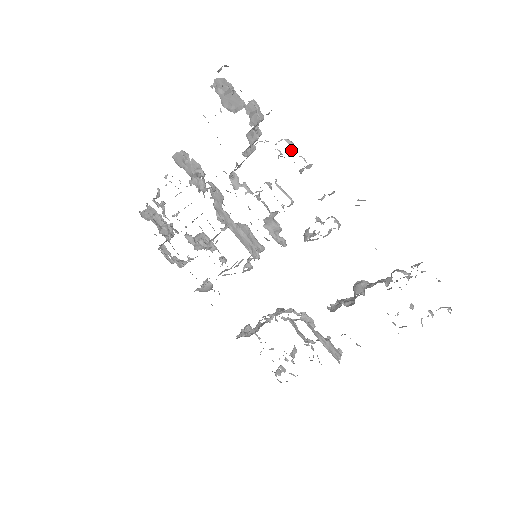
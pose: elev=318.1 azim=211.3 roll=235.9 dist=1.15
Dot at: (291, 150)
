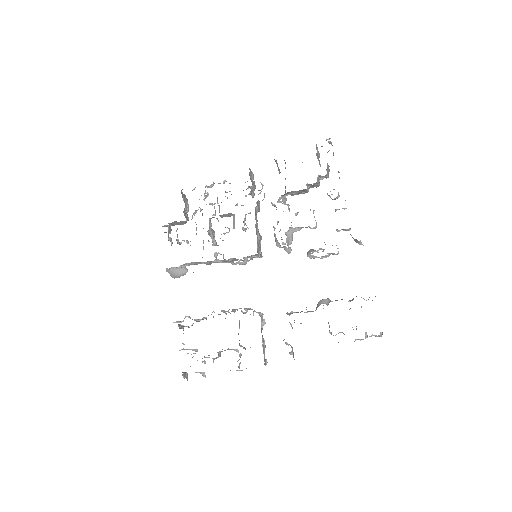
Dot at: (336, 198)
